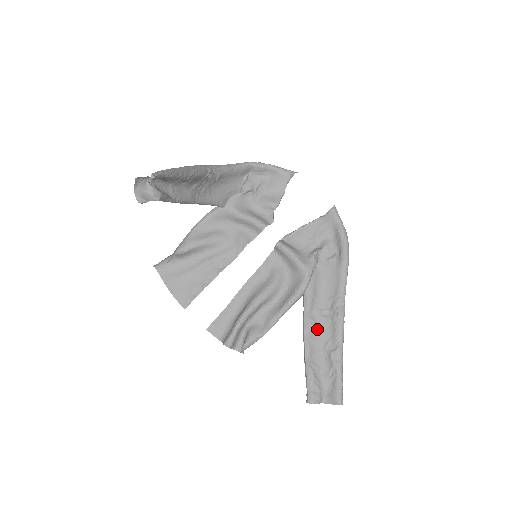
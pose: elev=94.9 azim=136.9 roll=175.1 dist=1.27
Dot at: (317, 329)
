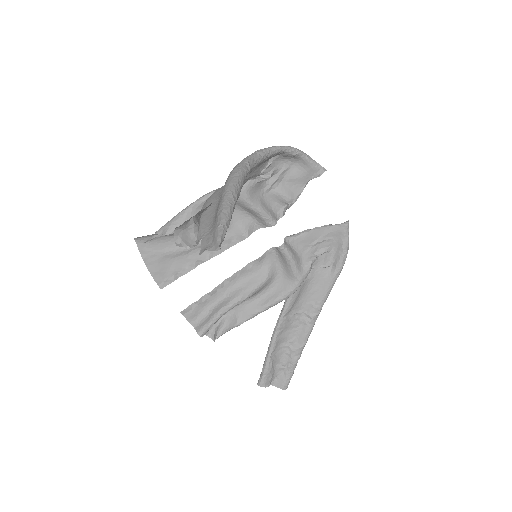
Dot at: (288, 327)
